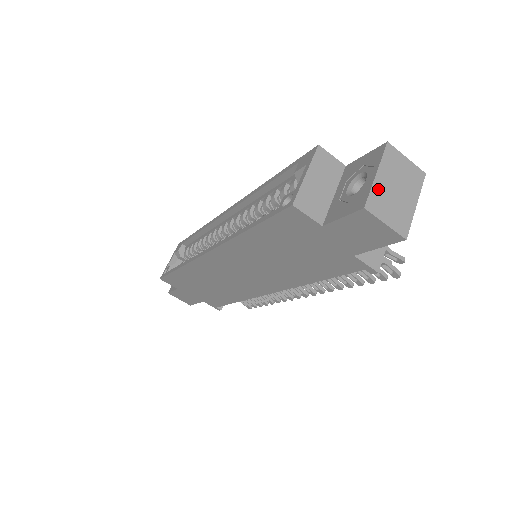
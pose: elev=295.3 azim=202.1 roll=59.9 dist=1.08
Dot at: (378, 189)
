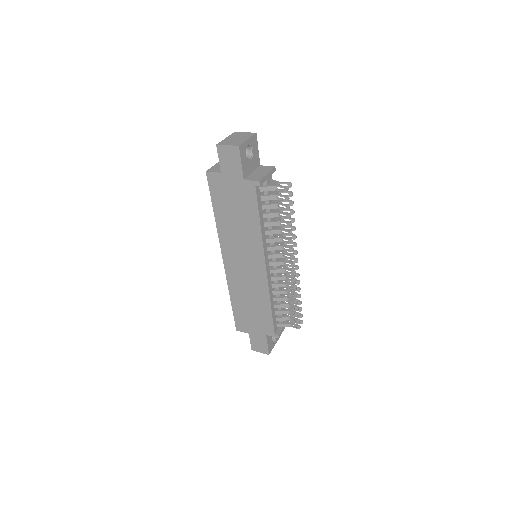
Dot at: (226, 140)
